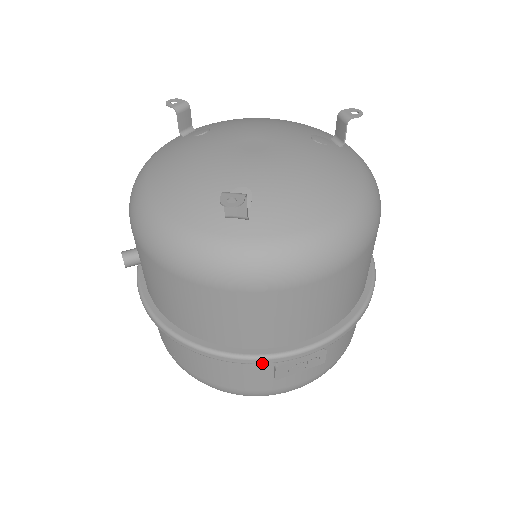
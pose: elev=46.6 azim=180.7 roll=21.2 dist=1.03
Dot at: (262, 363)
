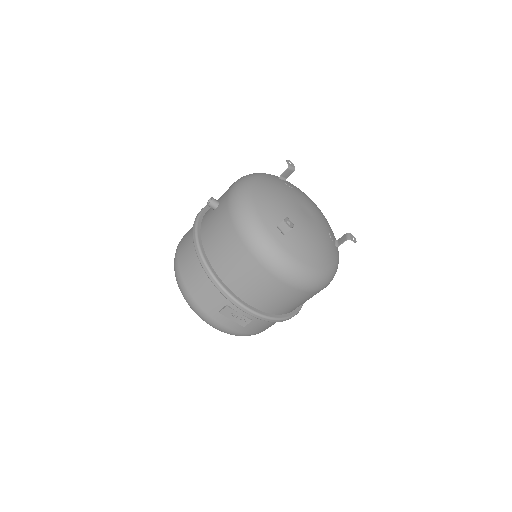
Dot at: (226, 297)
